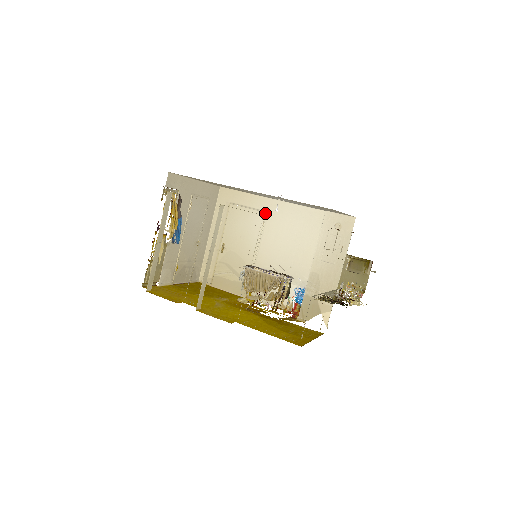
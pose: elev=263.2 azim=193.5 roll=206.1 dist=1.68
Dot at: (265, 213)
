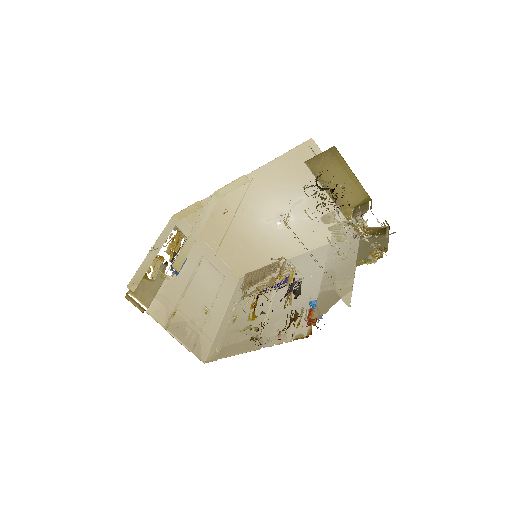
Dot at: occluded
